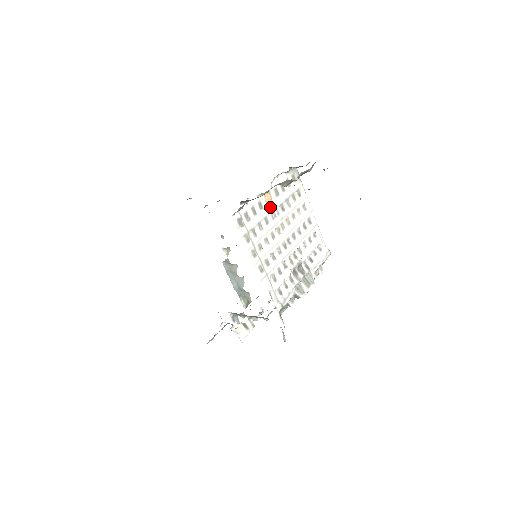
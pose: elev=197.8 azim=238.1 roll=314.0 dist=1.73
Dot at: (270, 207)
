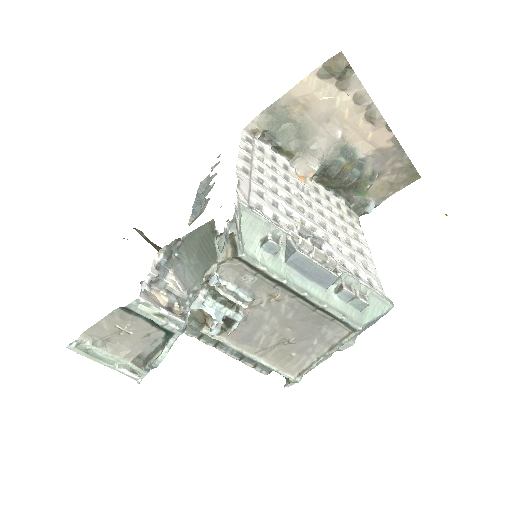
Dot at: (299, 181)
